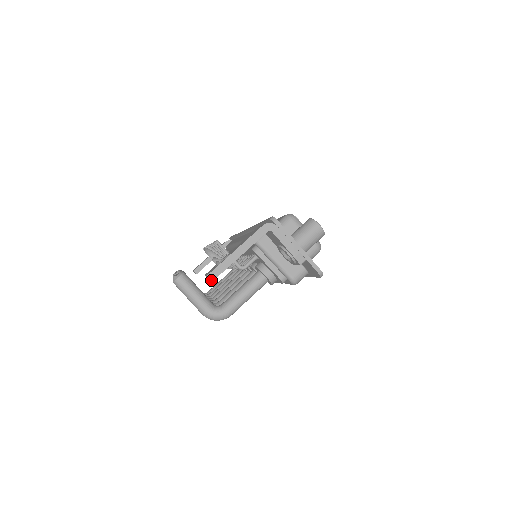
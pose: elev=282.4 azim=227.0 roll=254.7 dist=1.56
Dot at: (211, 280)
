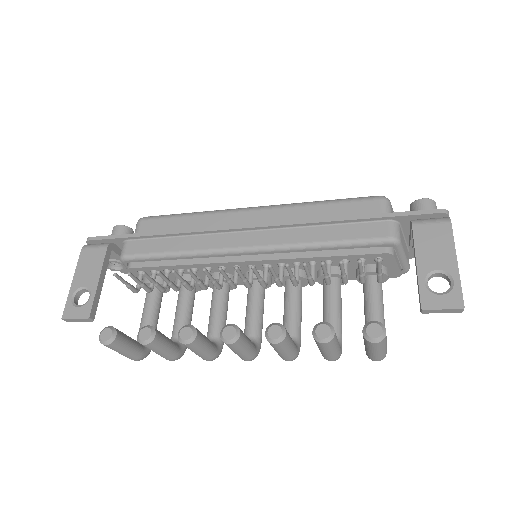
Dot at: occluded
